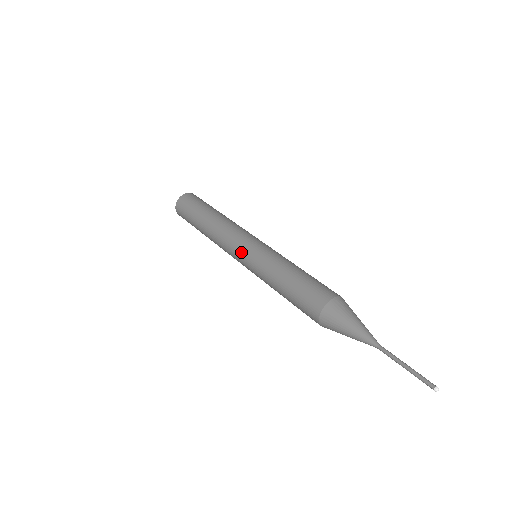
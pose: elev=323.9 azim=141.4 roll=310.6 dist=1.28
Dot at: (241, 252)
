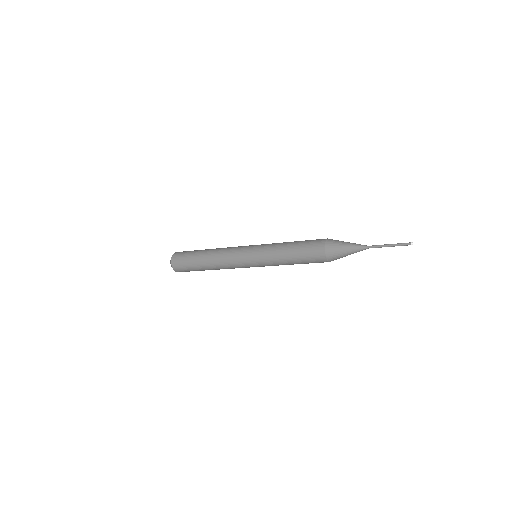
Dot at: (247, 256)
